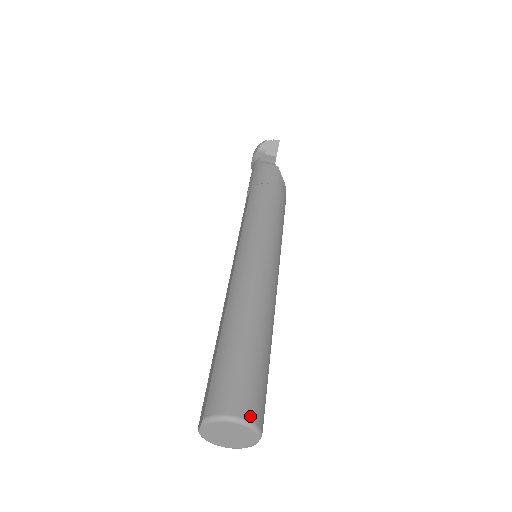
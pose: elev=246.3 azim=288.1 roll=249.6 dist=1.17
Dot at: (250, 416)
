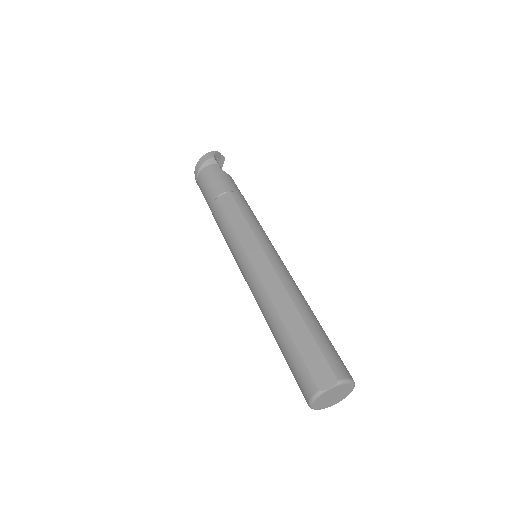
Dot at: occluded
